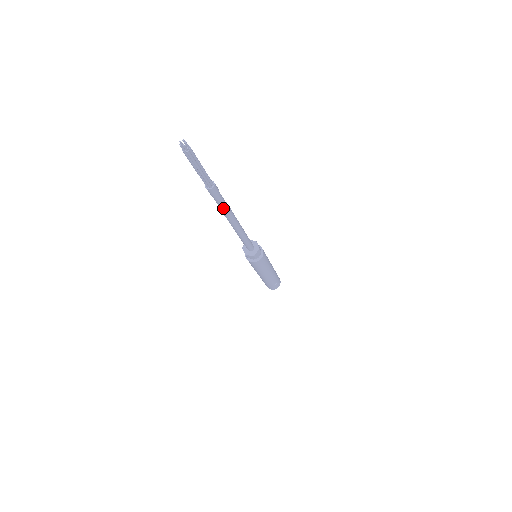
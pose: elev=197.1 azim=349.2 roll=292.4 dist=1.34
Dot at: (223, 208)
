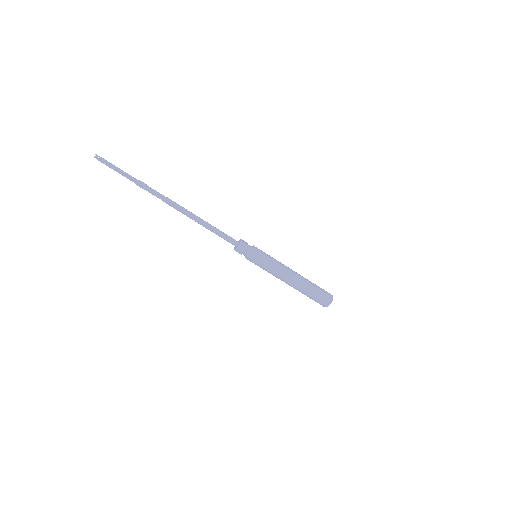
Dot at: (164, 198)
